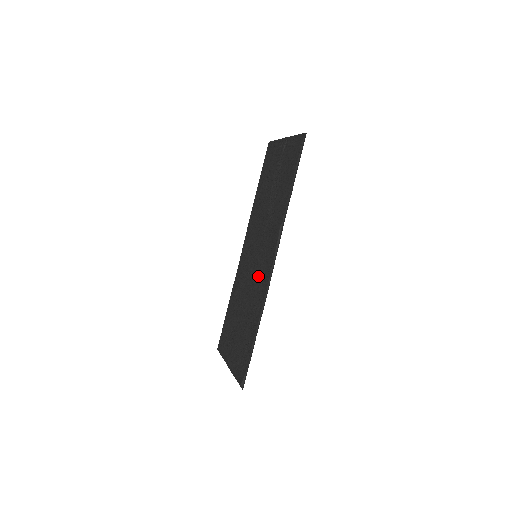
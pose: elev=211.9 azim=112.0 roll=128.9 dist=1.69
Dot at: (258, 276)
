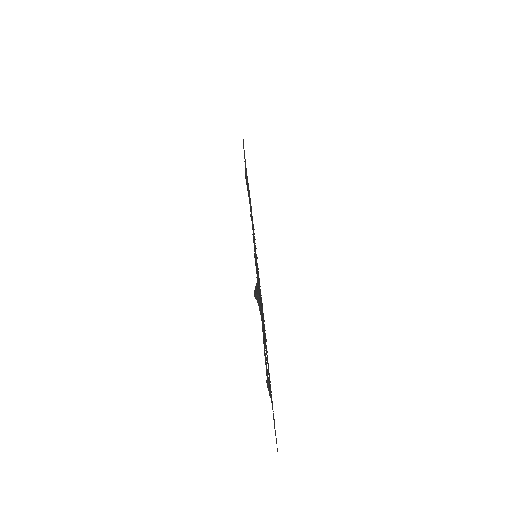
Dot at: occluded
